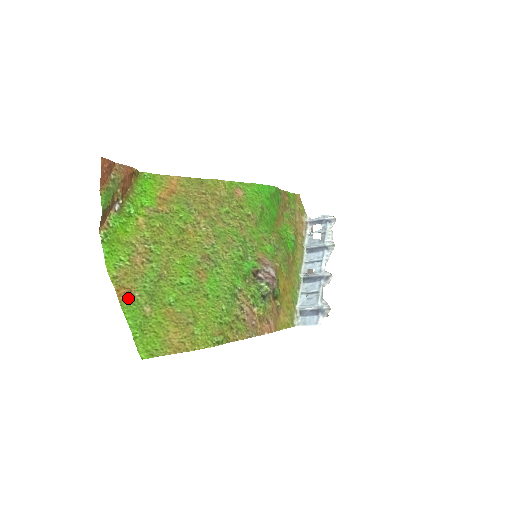
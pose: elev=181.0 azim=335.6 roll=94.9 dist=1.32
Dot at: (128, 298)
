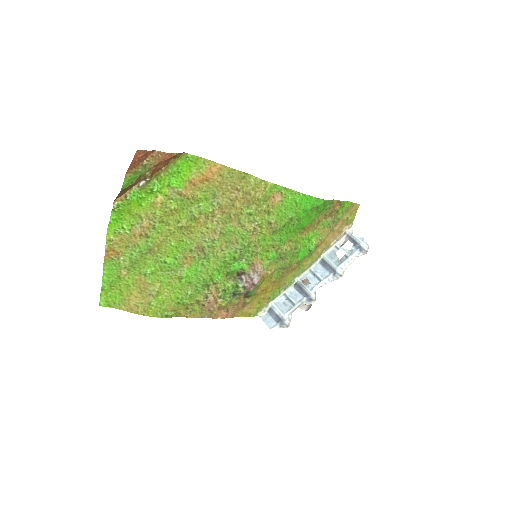
Dot at: (113, 259)
